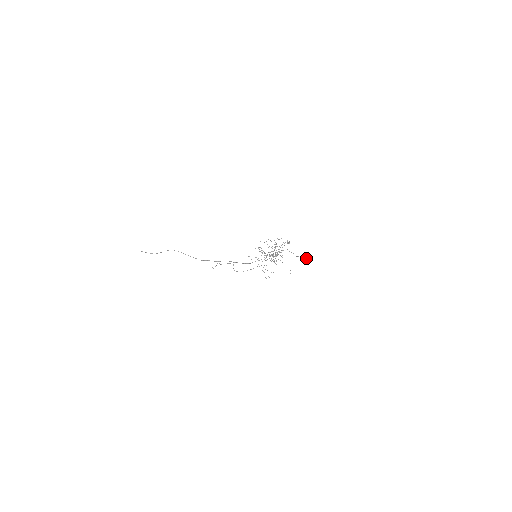
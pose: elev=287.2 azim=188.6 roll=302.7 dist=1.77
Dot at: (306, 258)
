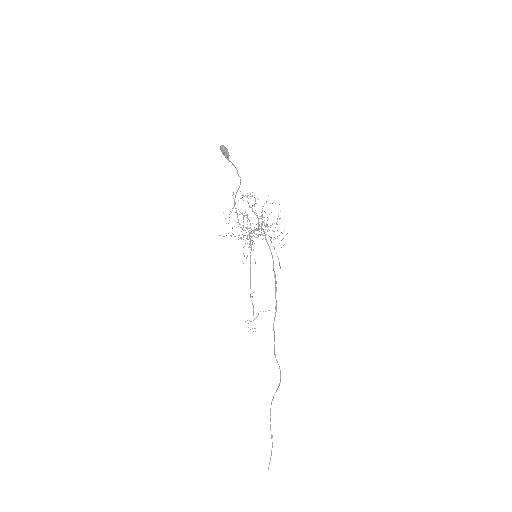
Dot at: occluded
